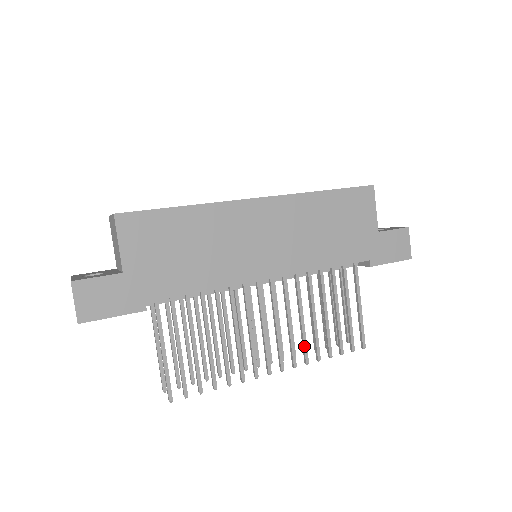
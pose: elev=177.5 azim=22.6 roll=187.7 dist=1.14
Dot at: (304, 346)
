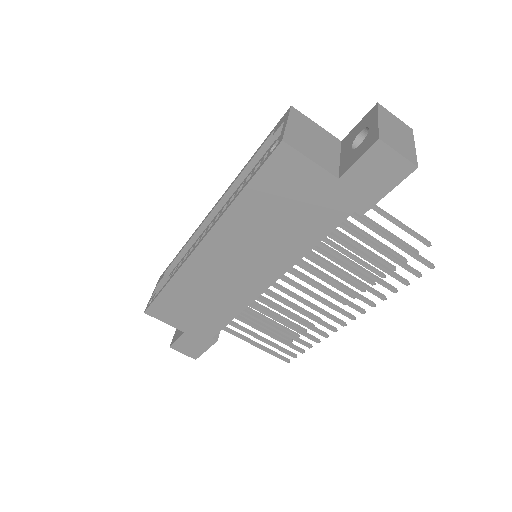
Dot at: (358, 298)
